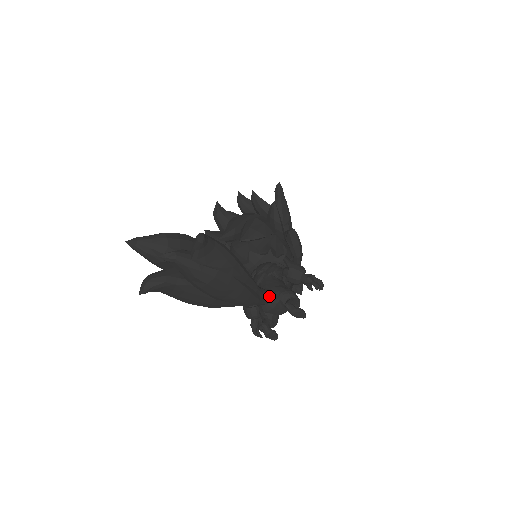
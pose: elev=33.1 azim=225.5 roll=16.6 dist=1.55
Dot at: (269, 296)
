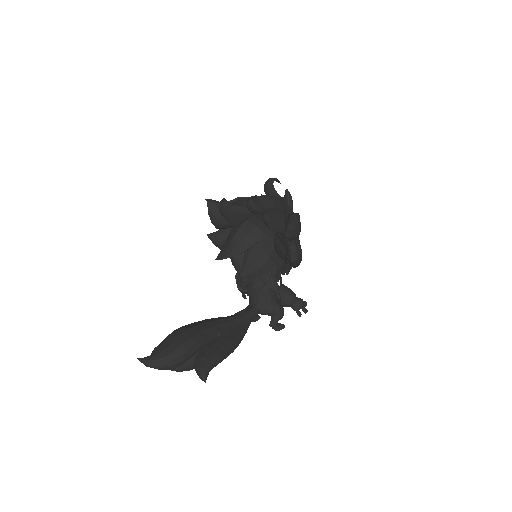
Dot at: (258, 313)
